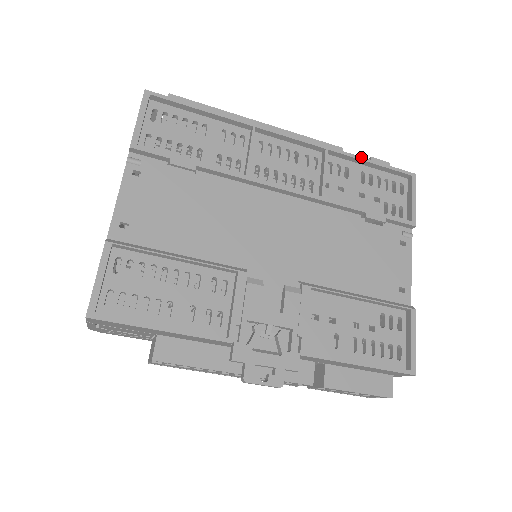
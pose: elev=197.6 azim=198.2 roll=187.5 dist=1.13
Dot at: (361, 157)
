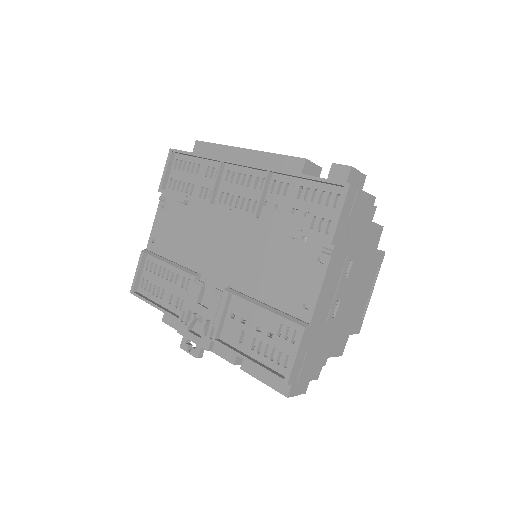
Dot at: (296, 173)
